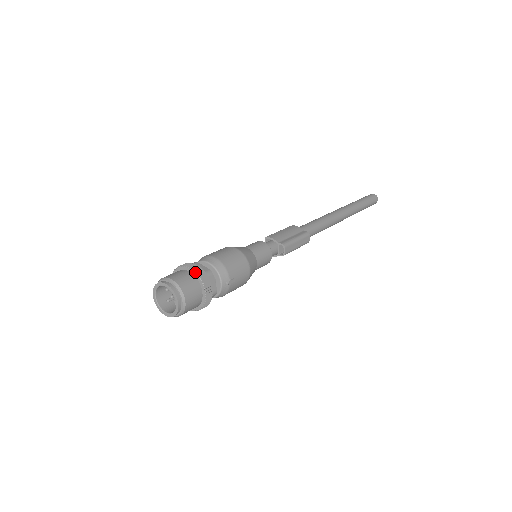
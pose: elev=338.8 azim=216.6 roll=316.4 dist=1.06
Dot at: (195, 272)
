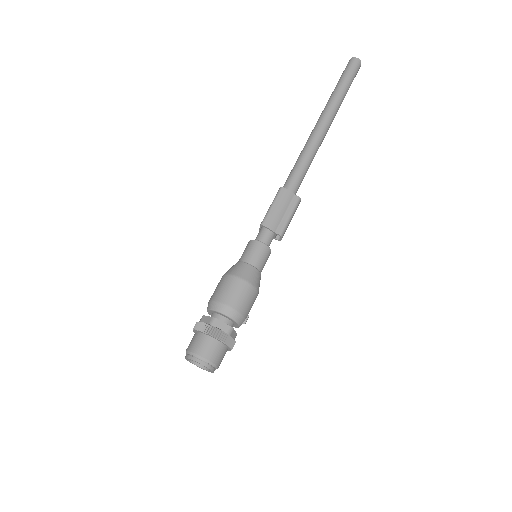
Dot at: (221, 341)
